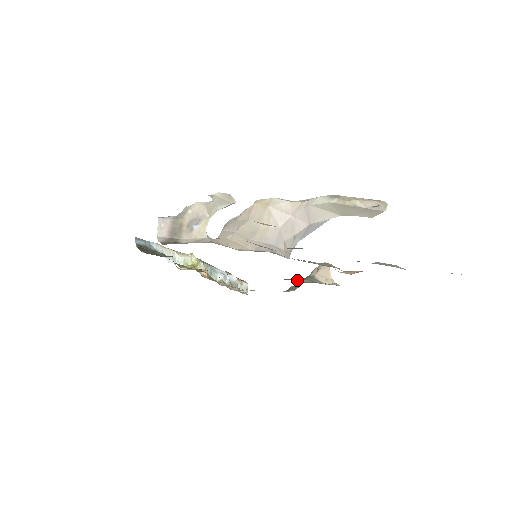
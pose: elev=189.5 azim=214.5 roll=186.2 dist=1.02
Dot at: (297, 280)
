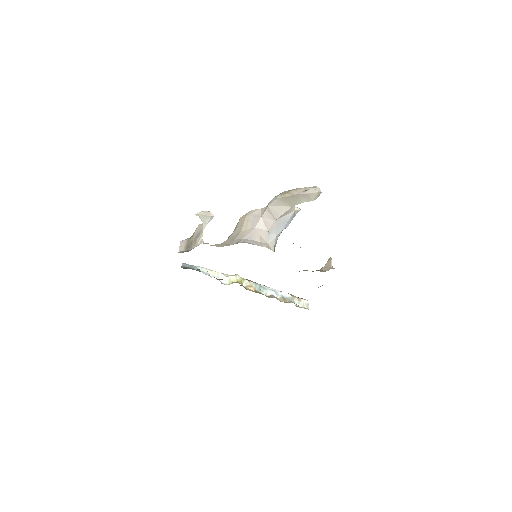
Dot at: (299, 271)
